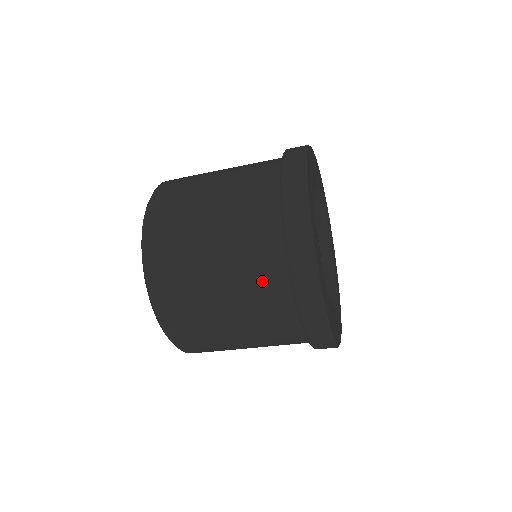
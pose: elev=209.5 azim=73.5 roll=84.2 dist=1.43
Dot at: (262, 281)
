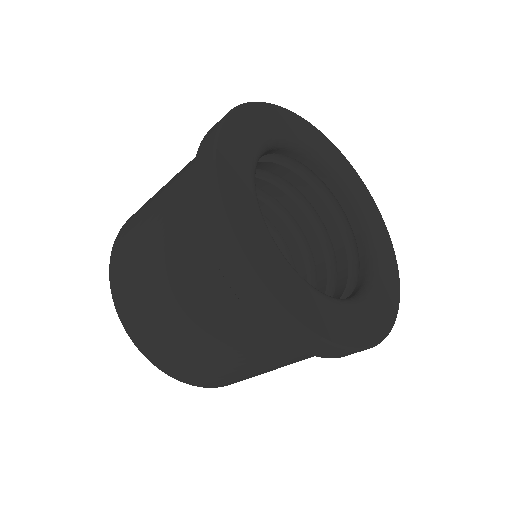
Dot at: (200, 279)
